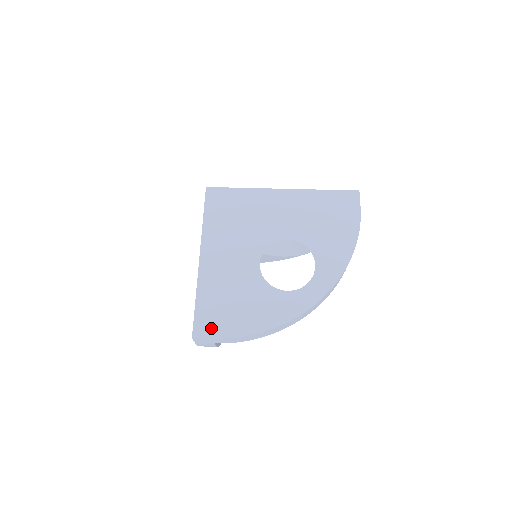
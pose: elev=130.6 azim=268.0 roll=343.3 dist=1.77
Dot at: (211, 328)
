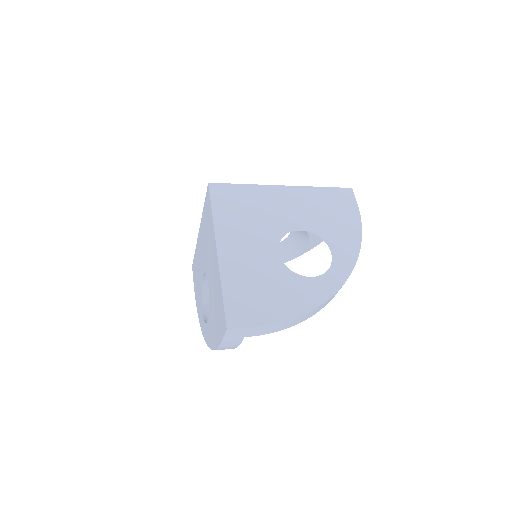
Dot at: (245, 317)
